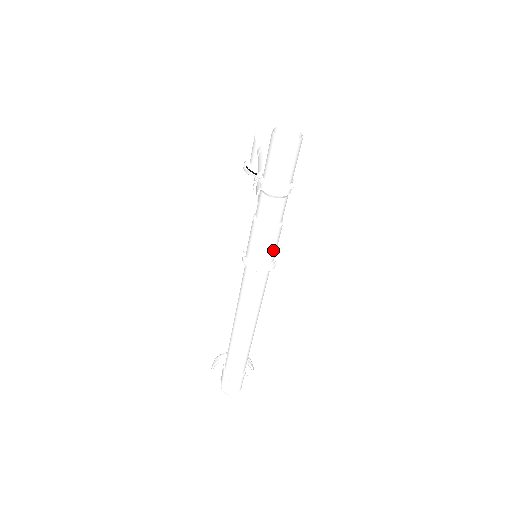
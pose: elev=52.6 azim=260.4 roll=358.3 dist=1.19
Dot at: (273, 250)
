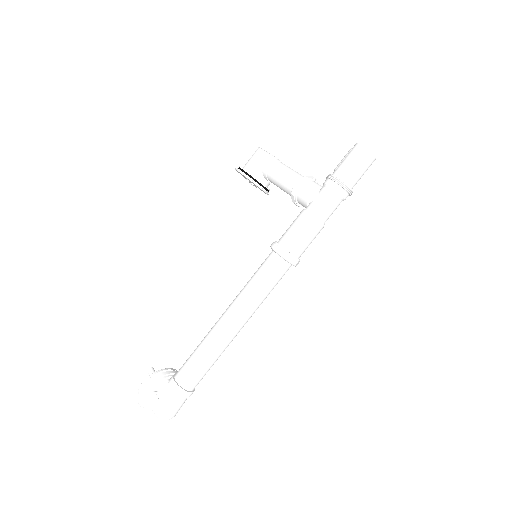
Dot at: occluded
